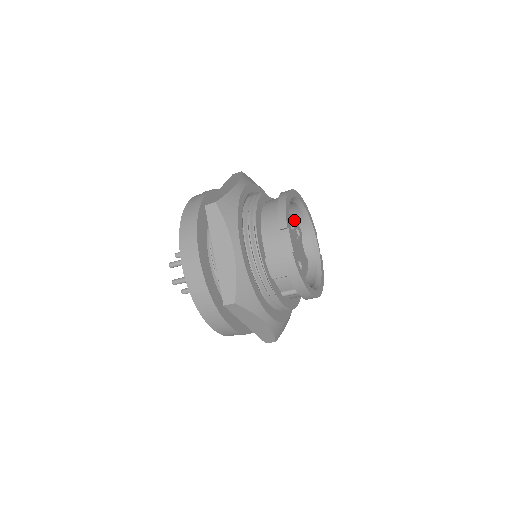
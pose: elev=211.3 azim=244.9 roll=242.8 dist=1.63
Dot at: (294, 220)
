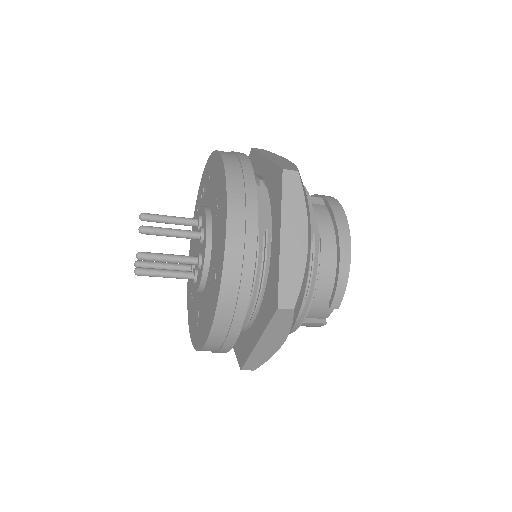
Dot at: occluded
